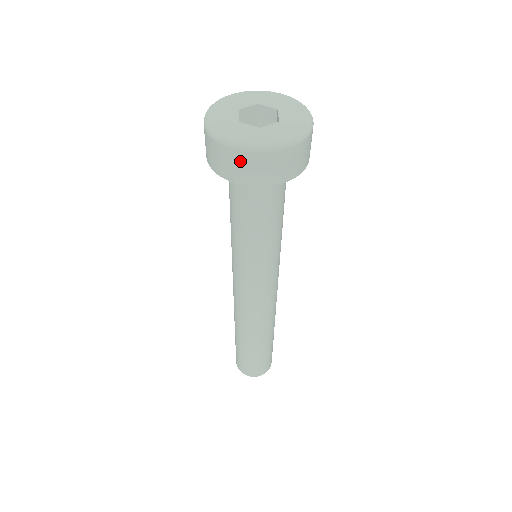
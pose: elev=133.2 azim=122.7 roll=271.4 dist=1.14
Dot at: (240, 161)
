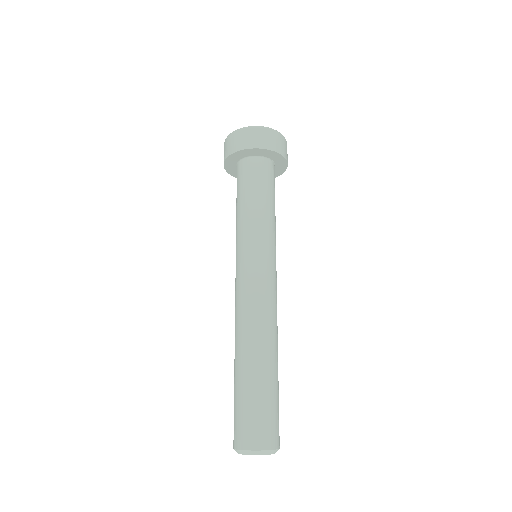
Dot at: (230, 140)
